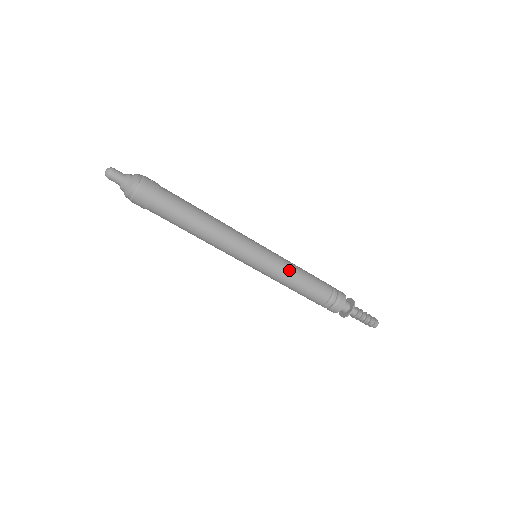
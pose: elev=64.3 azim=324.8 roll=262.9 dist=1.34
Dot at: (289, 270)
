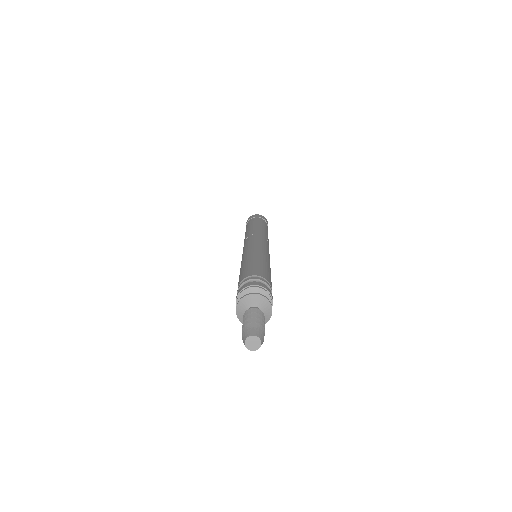
Dot at: (266, 257)
